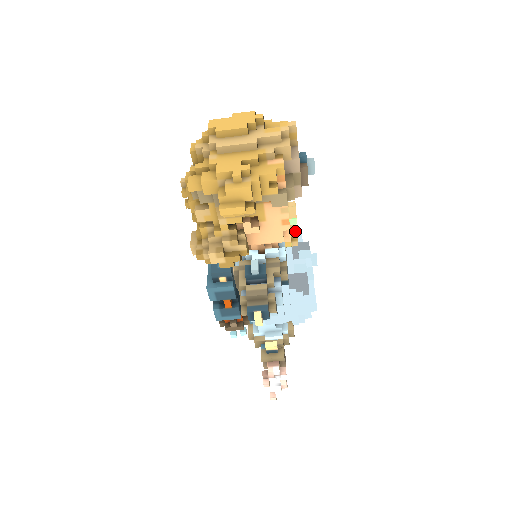
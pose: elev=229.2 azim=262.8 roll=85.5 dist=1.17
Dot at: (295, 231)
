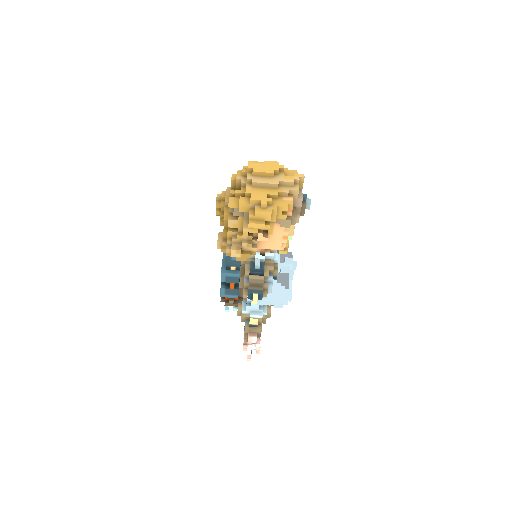
Dot at: (288, 244)
